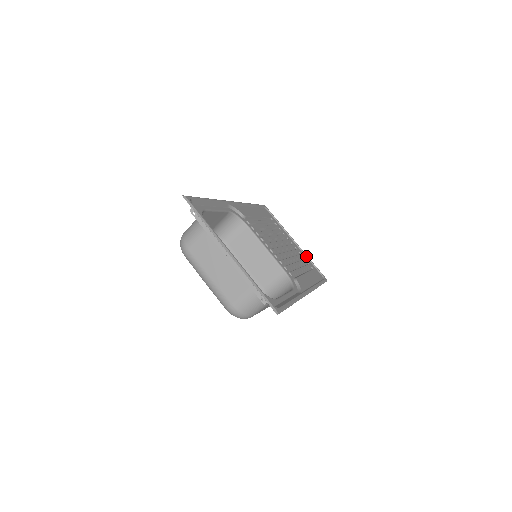
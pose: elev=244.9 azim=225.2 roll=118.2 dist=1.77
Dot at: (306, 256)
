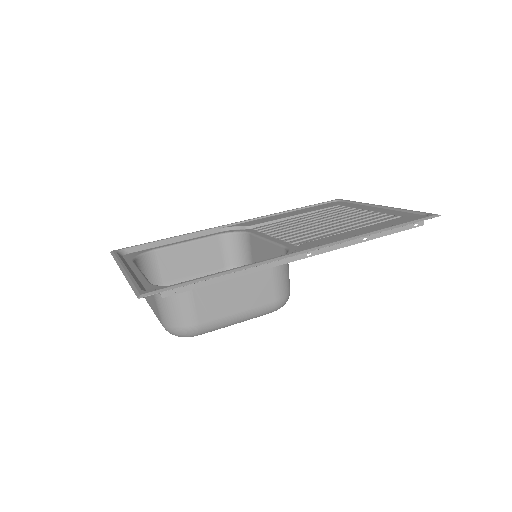
Dot at: (397, 210)
